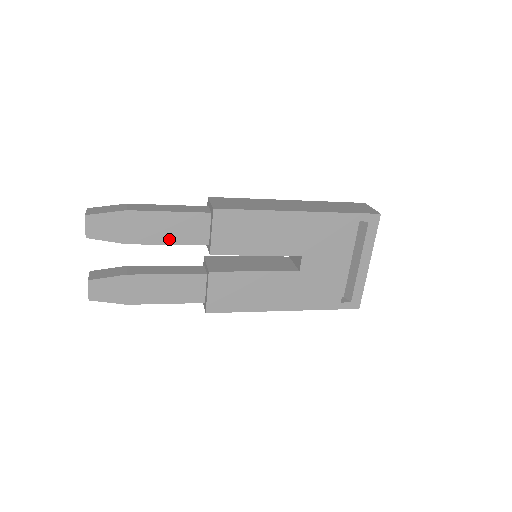
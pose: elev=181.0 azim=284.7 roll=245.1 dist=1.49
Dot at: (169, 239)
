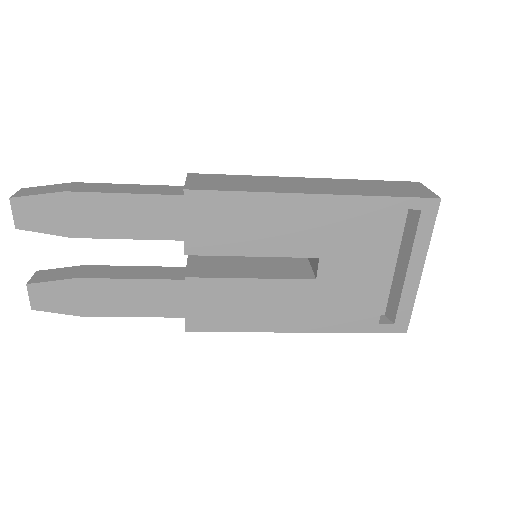
Dot at: (128, 231)
